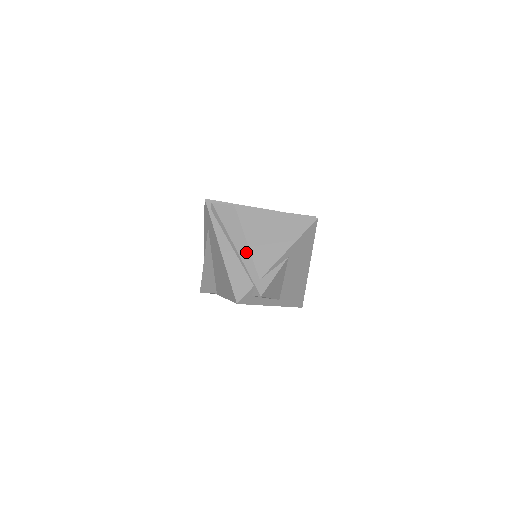
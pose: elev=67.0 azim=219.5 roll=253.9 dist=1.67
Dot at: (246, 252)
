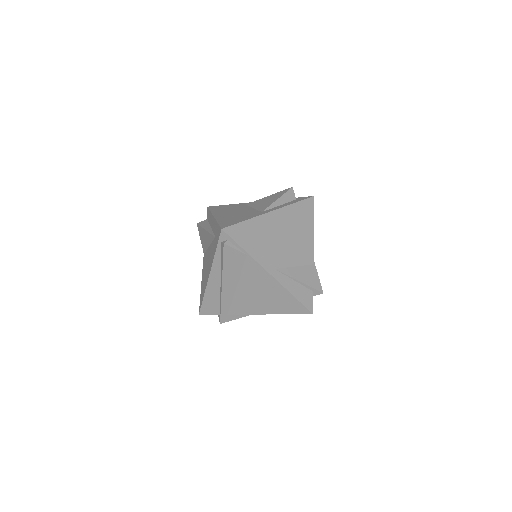
Dot at: (230, 294)
